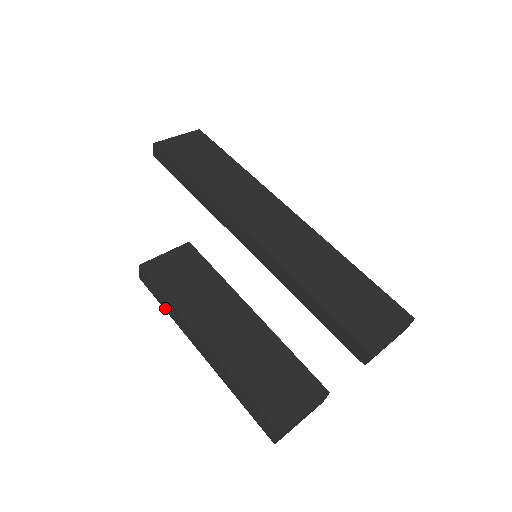
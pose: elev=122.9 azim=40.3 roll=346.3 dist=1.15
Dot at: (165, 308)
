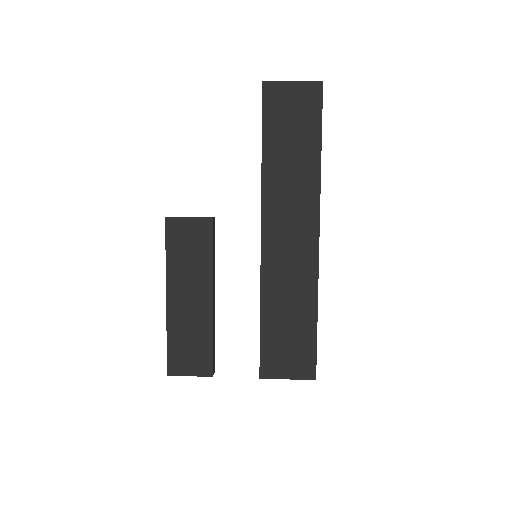
Dot at: occluded
